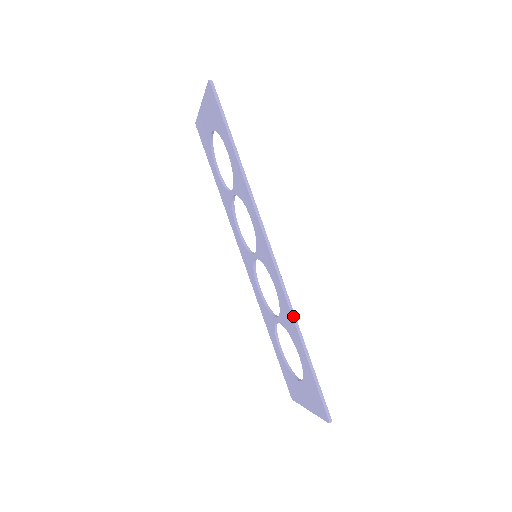
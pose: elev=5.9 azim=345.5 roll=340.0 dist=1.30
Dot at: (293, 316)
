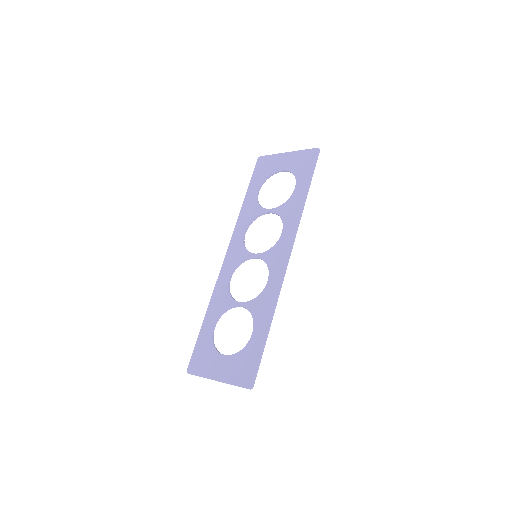
Dot at: (276, 304)
